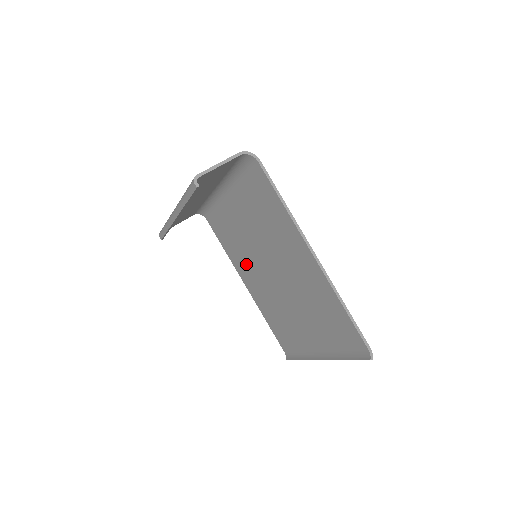
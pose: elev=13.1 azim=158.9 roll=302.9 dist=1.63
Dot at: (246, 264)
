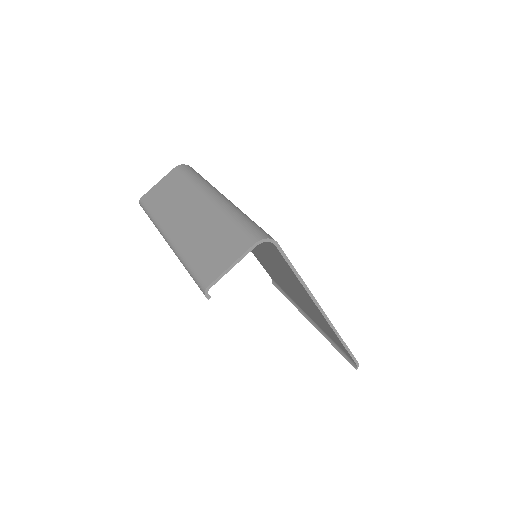
Dot at: occluded
